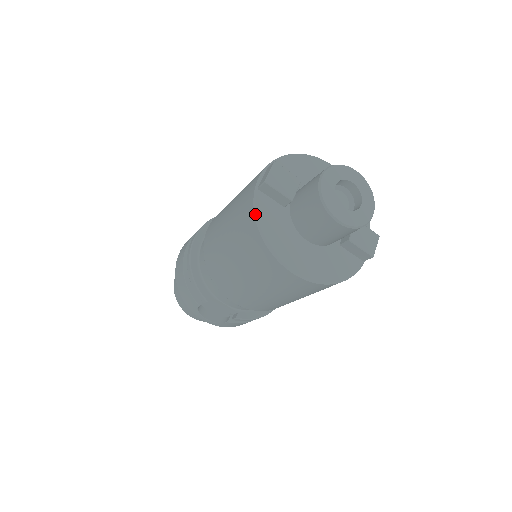
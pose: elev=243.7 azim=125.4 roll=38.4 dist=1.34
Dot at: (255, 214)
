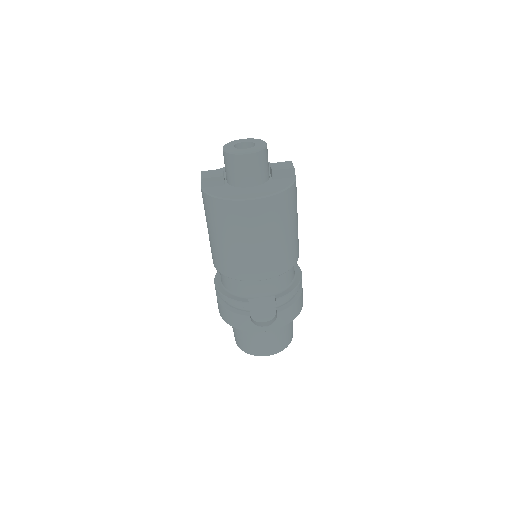
Dot at: (209, 195)
